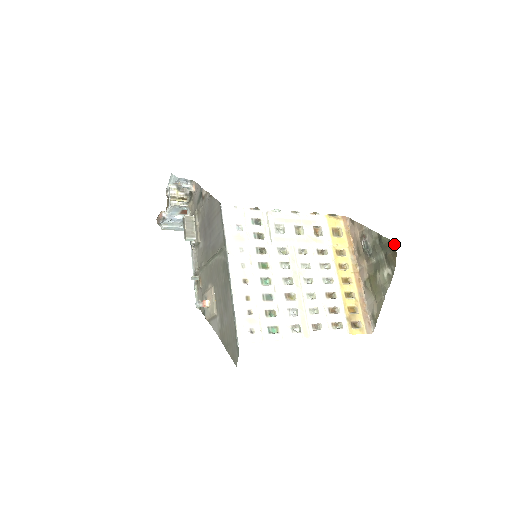
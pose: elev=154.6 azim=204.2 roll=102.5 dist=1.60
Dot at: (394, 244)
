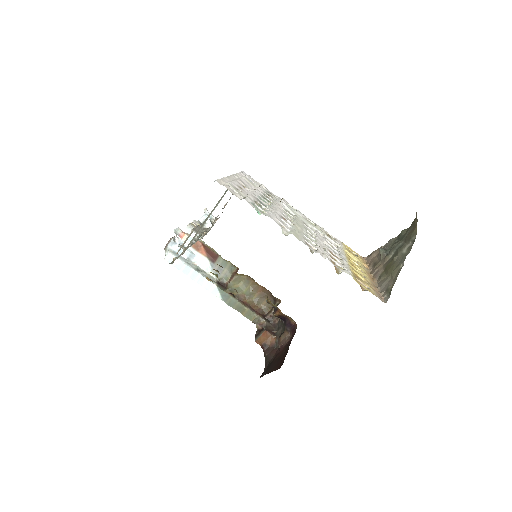
Dot at: (415, 218)
